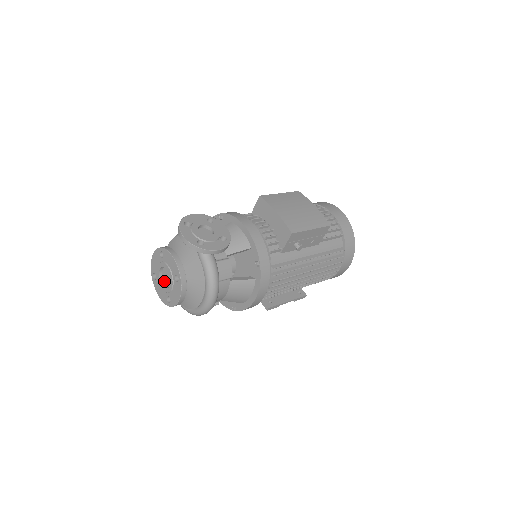
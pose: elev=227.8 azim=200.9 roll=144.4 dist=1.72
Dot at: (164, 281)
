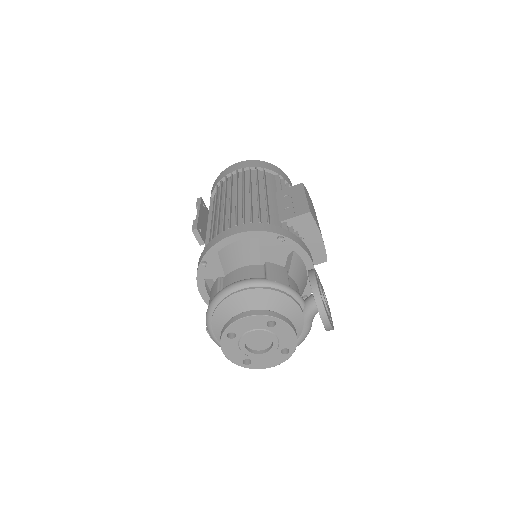
Dot at: (246, 342)
